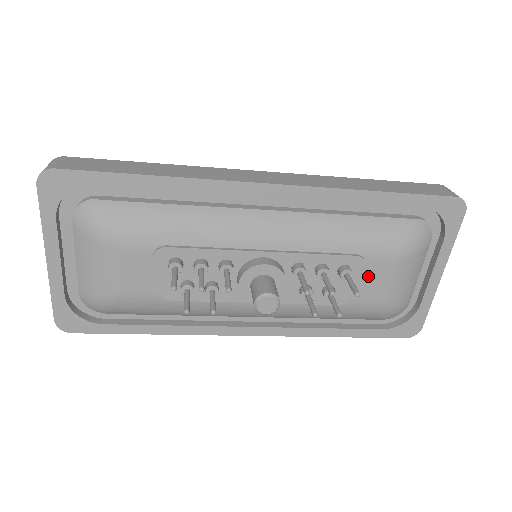
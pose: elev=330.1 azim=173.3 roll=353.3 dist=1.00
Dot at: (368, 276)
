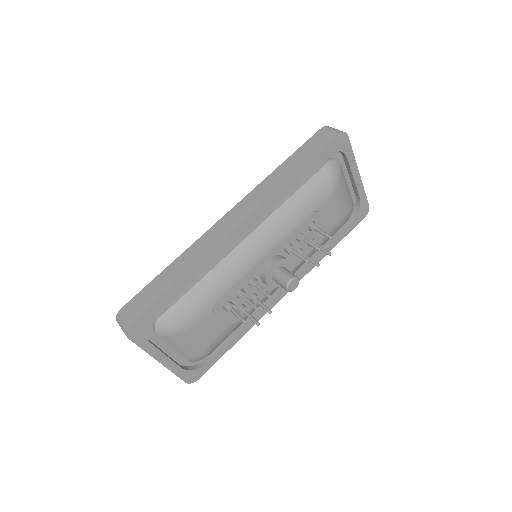
Dot at: (324, 216)
